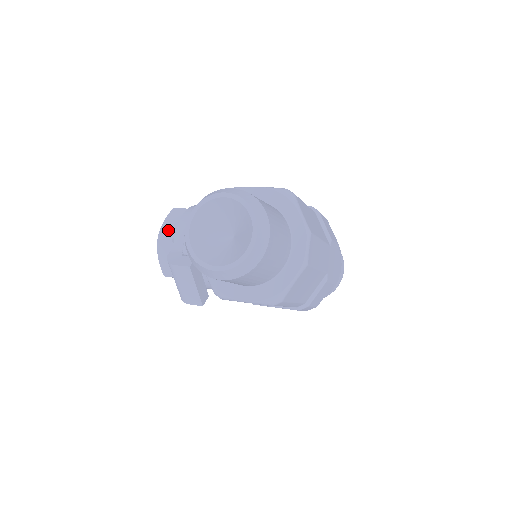
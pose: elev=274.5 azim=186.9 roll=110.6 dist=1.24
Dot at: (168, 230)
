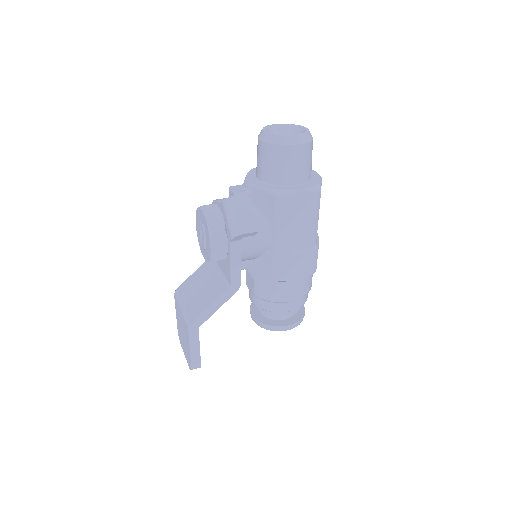
Dot at: occluded
